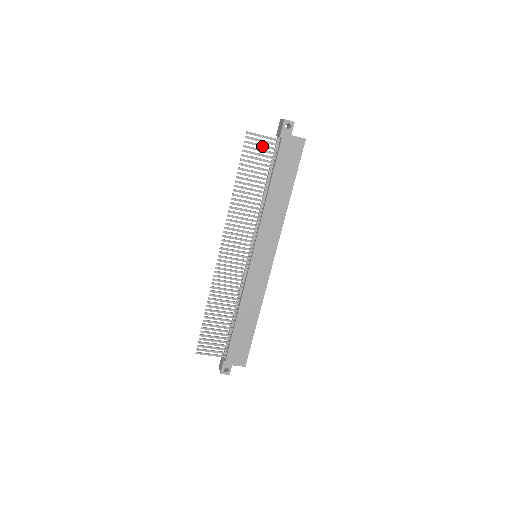
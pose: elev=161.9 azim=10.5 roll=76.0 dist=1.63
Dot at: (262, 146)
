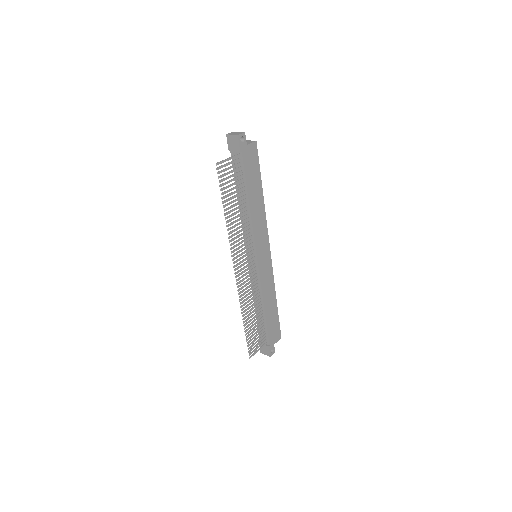
Dot at: (230, 168)
